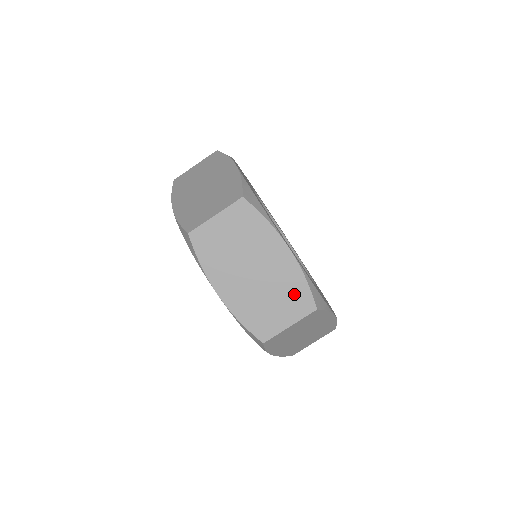
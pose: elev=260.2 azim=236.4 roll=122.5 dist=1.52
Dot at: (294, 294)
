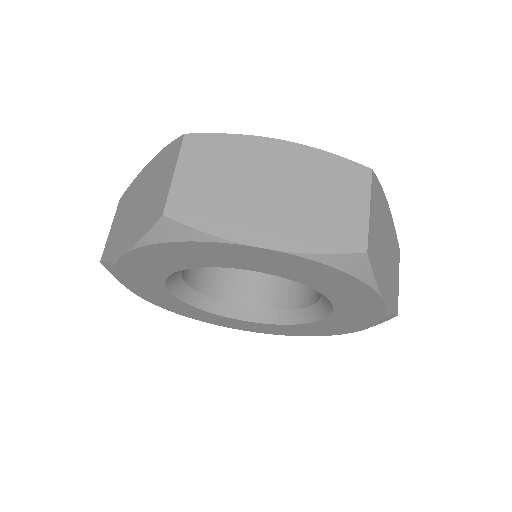
Dot at: (335, 175)
